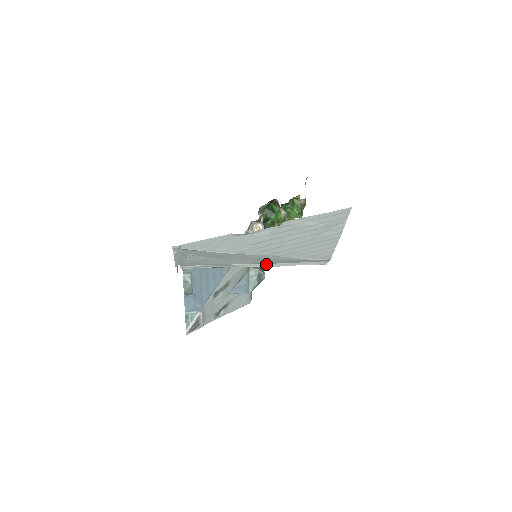
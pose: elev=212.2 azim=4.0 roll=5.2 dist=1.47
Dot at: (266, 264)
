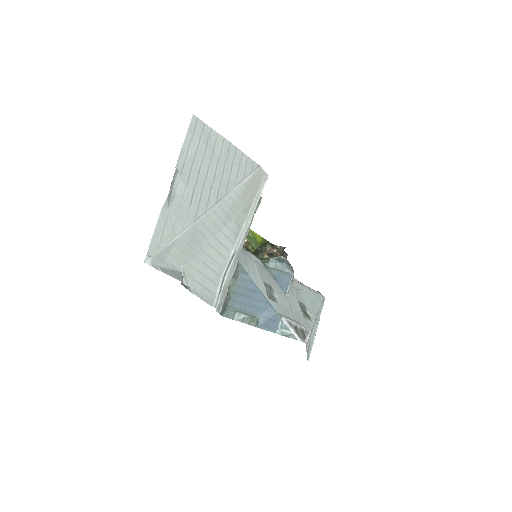
Dot at: (244, 226)
